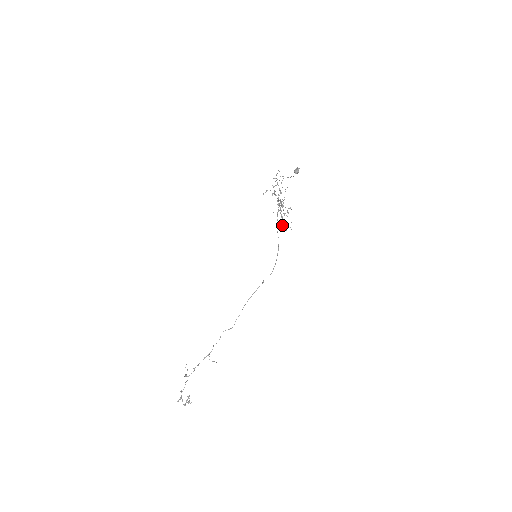
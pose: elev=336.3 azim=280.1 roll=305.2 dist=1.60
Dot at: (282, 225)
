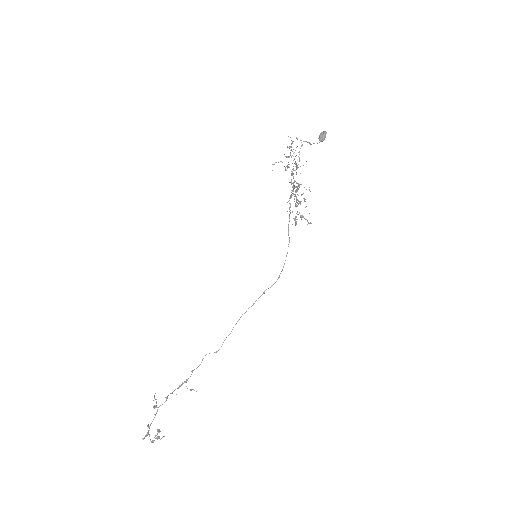
Dot at: occluded
